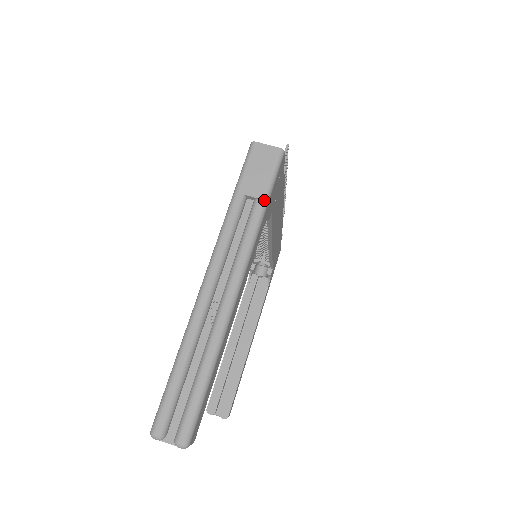
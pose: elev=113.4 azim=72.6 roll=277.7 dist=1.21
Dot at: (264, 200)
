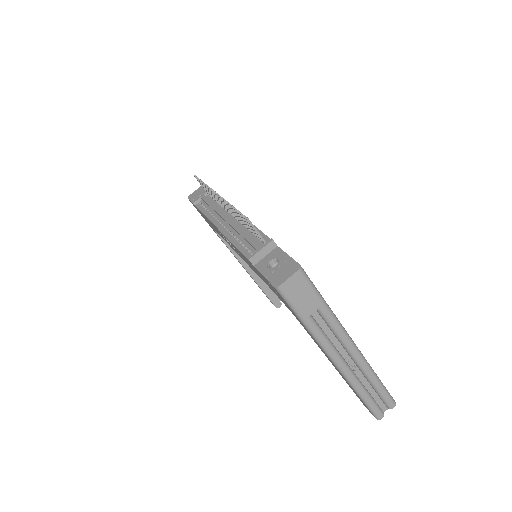
Dot at: (324, 304)
